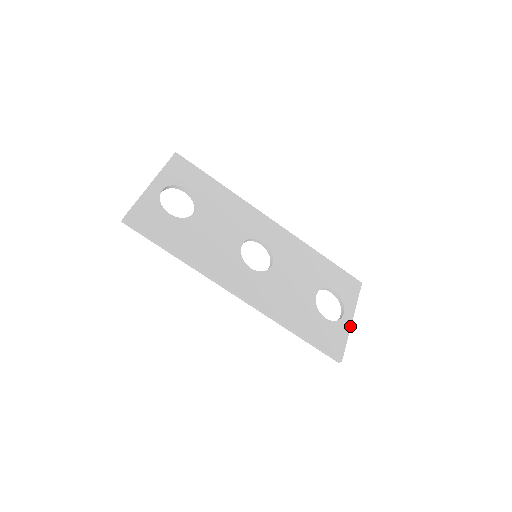
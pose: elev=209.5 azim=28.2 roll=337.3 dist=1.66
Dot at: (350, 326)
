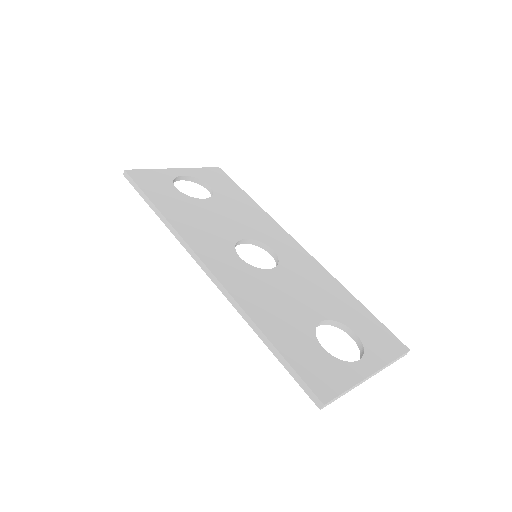
Dot at: (363, 378)
